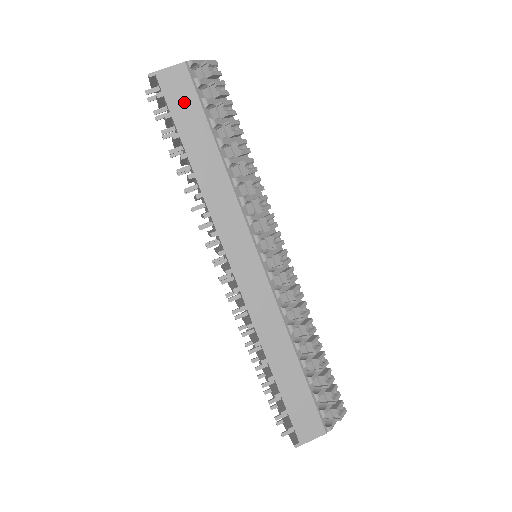
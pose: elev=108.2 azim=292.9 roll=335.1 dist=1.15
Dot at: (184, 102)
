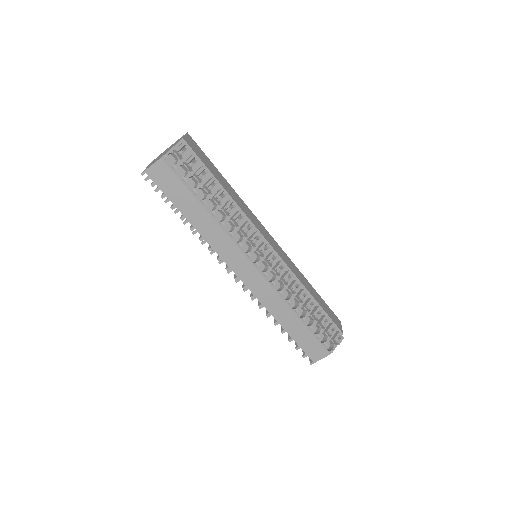
Dot at: (170, 184)
